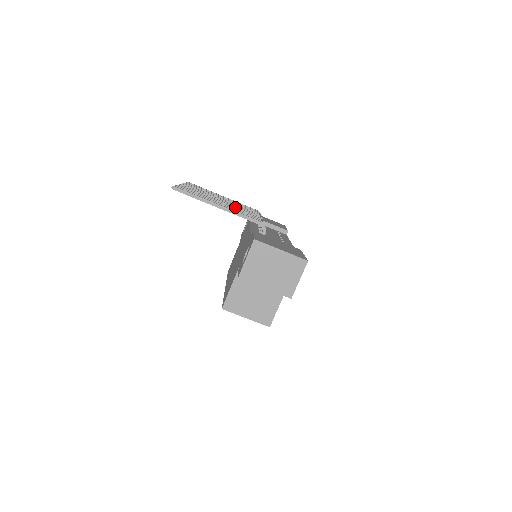
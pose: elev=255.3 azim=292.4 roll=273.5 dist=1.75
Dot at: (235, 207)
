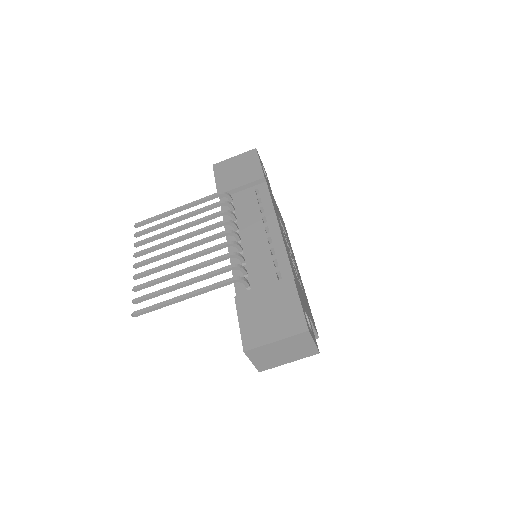
Dot at: (198, 255)
